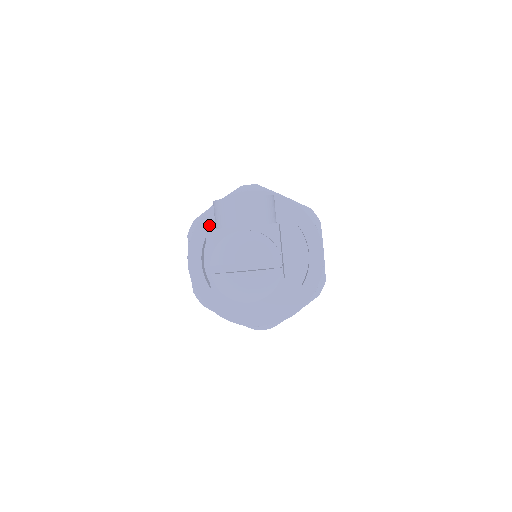
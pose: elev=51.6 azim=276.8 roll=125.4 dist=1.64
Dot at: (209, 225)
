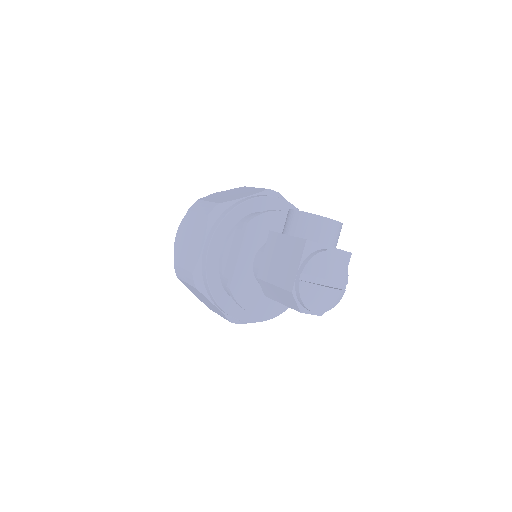
Dot at: (253, 219)
